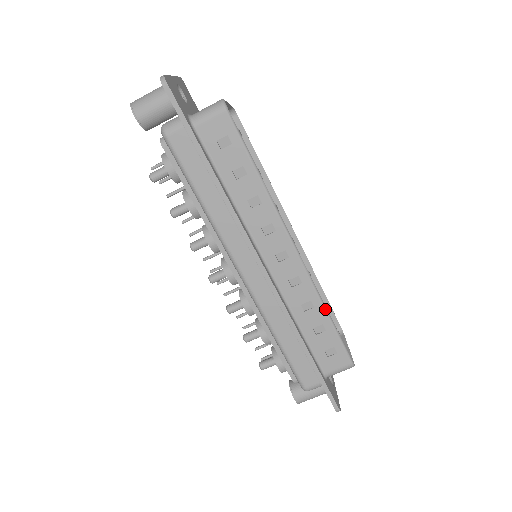
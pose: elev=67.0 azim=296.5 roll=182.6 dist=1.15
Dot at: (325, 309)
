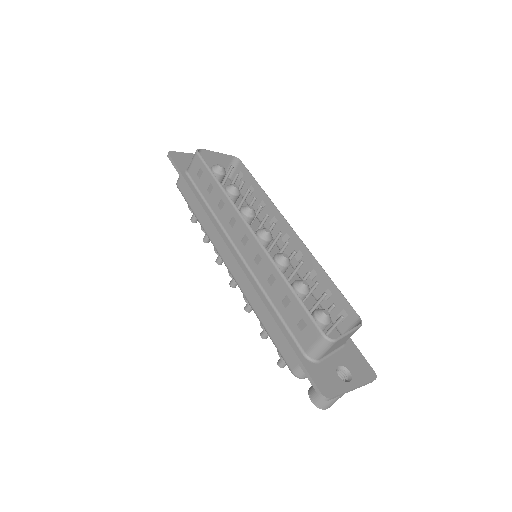
Dot at: (284, 278)
